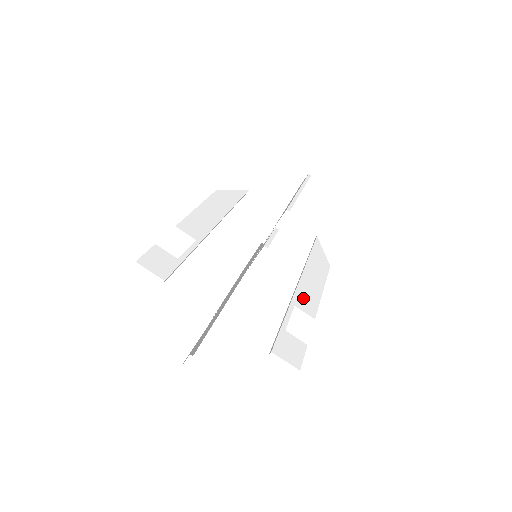
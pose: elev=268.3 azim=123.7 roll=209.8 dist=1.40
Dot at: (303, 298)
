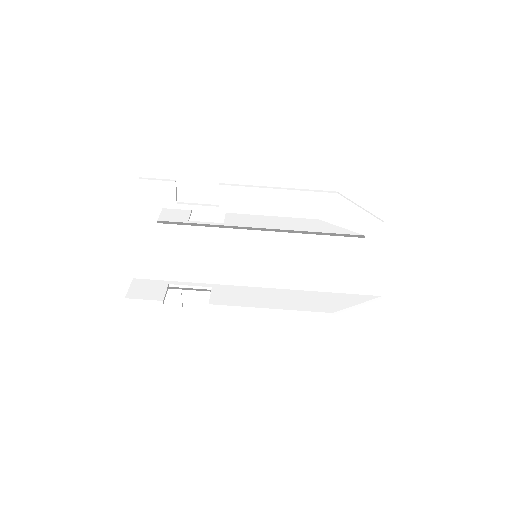
Dot at: (232, 292)
